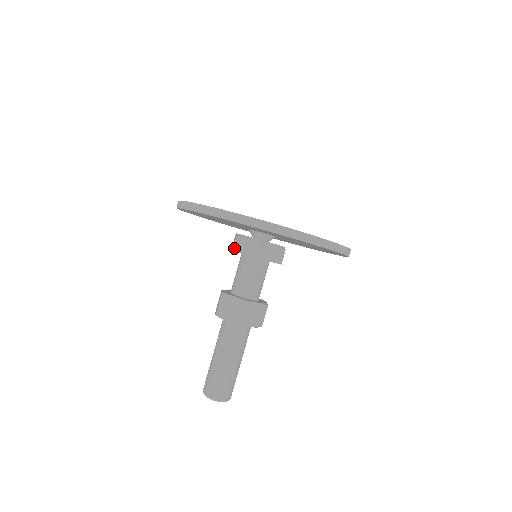
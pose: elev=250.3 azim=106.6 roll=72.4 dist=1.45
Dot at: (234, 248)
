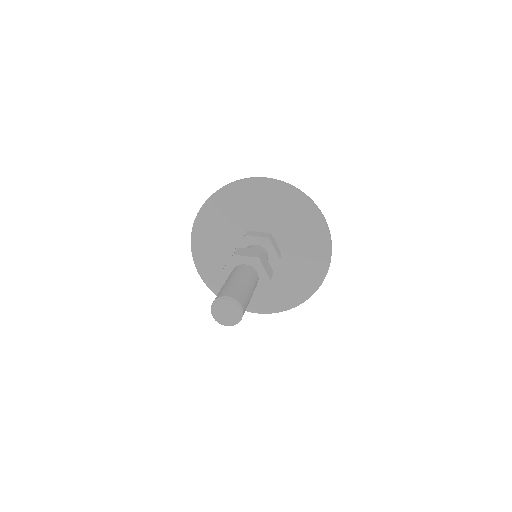
Dot at: (246, 234)
